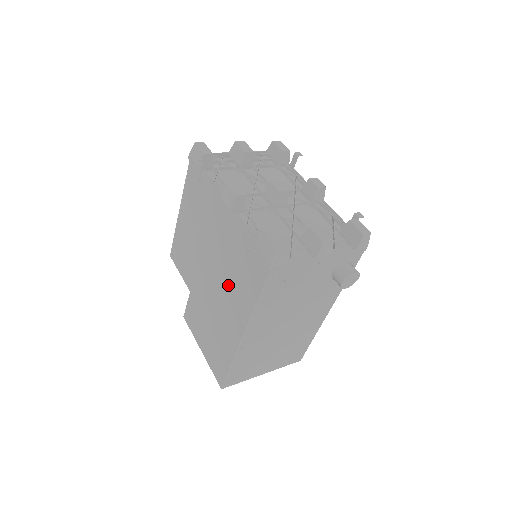
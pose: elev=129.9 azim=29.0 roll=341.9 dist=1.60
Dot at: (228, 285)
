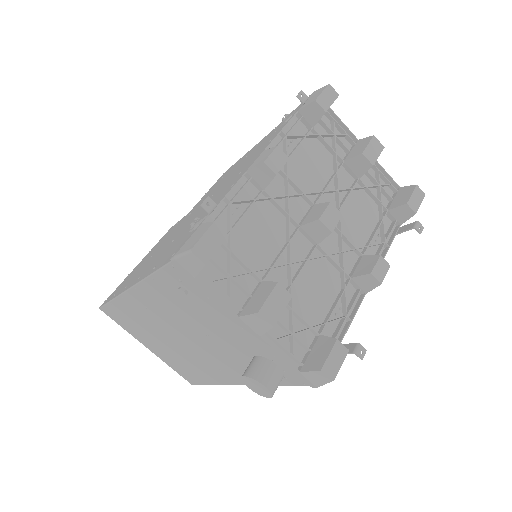
Dot at: (178, 236)
